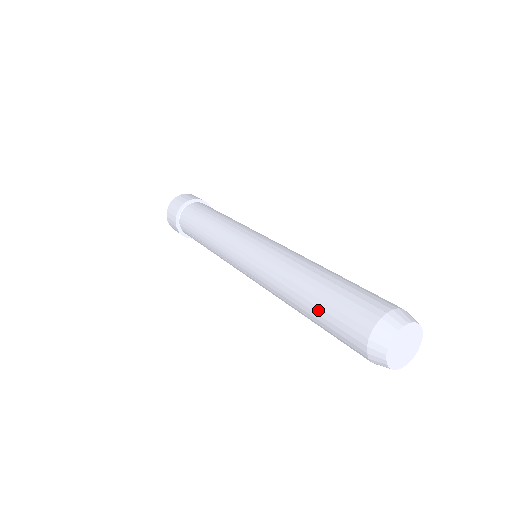
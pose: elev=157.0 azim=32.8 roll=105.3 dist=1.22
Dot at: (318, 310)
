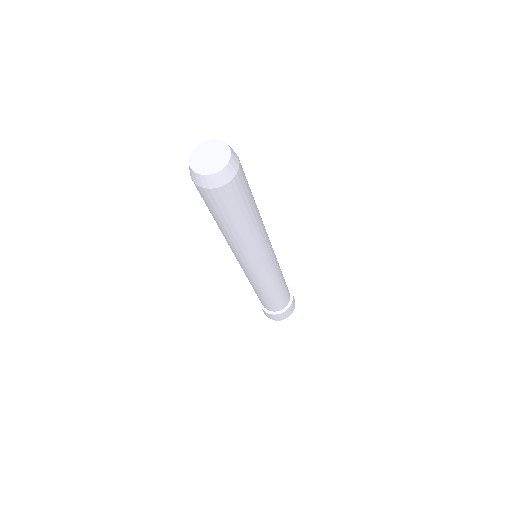
Dot at: occluded
